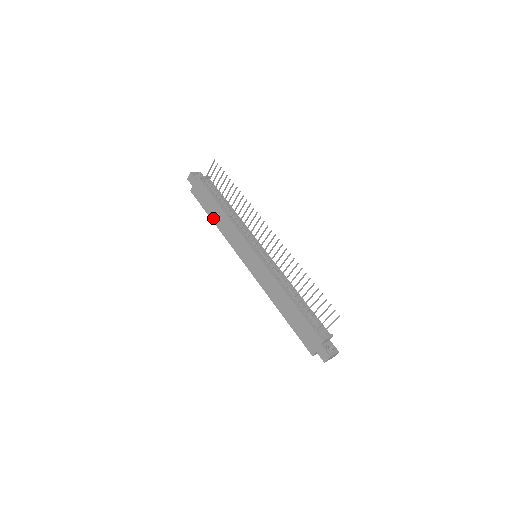
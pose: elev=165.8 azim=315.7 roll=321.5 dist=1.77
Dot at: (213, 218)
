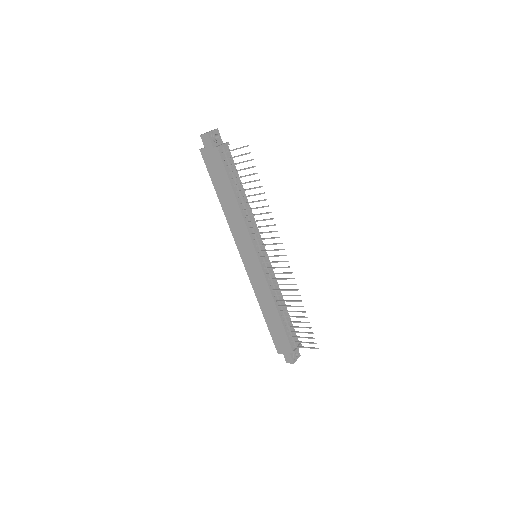
Dot at: (220, 197)
